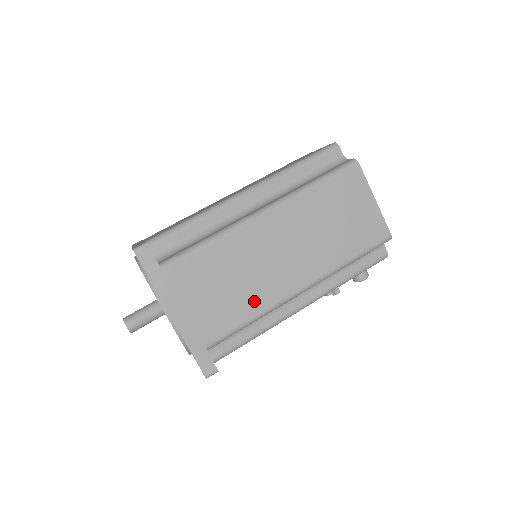
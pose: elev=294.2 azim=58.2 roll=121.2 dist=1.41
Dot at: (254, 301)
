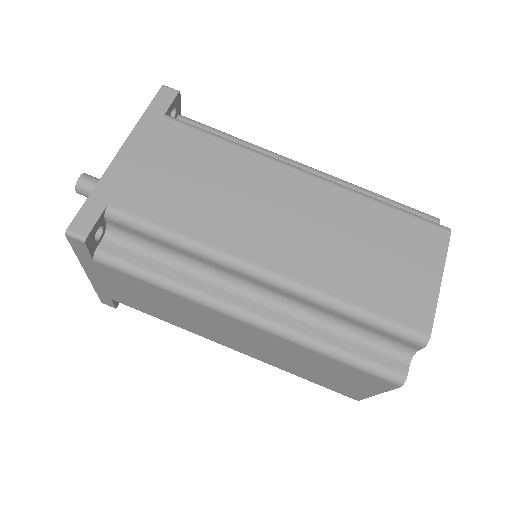
Dot at: (178, 322)
